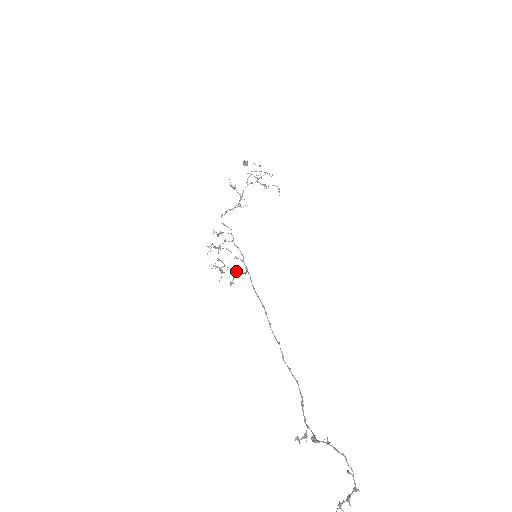
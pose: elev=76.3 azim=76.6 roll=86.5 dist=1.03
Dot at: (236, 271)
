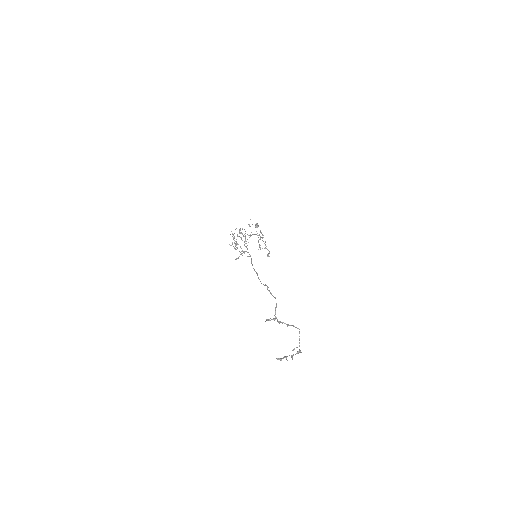
Dot at: (244, 252)
